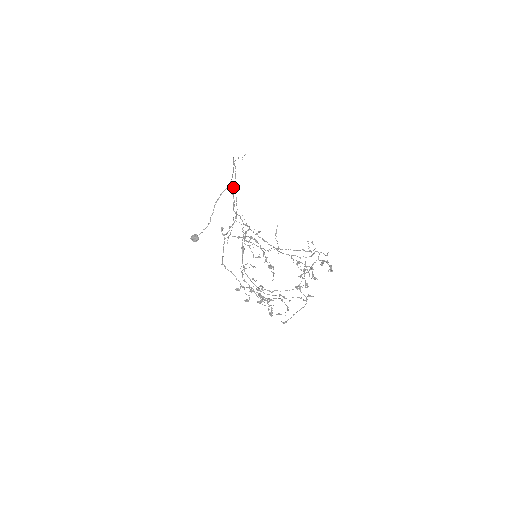
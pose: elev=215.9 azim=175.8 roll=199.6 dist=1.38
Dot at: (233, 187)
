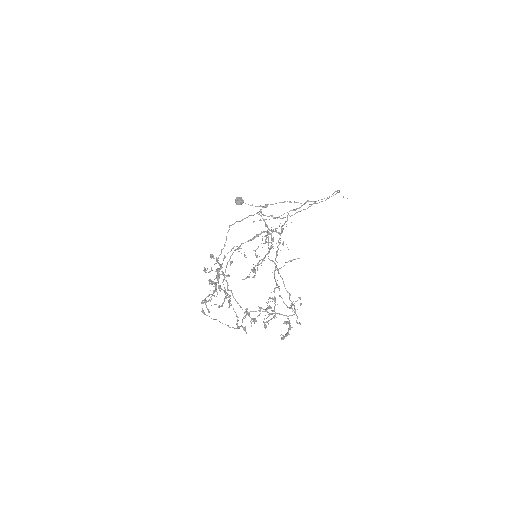
Dot at: (312, 201)
